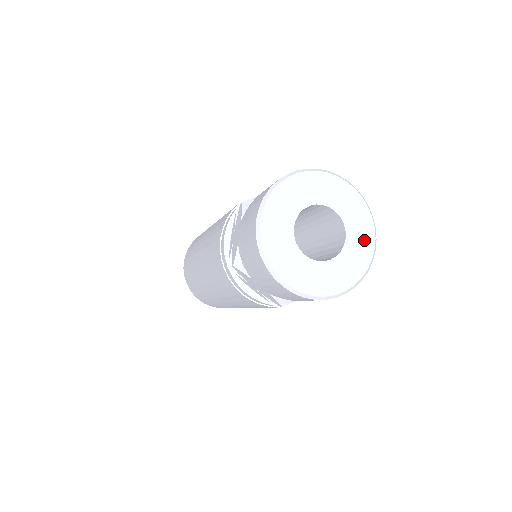
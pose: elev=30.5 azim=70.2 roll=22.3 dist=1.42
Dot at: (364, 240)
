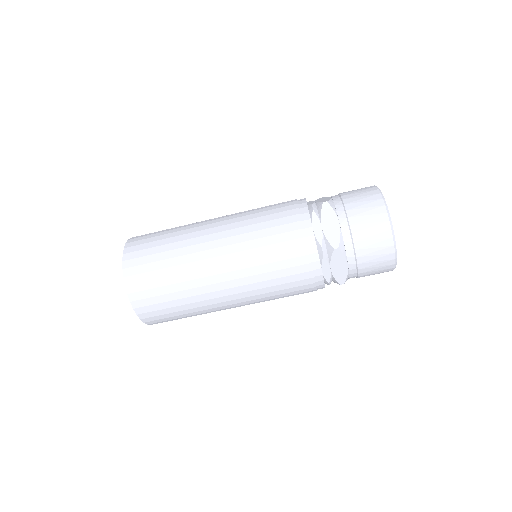
Dot at: occluded
